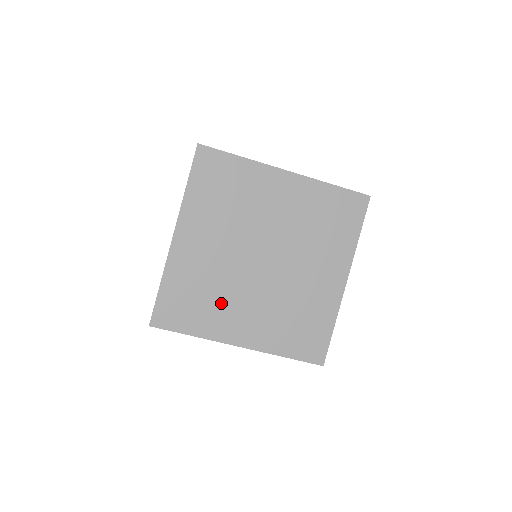
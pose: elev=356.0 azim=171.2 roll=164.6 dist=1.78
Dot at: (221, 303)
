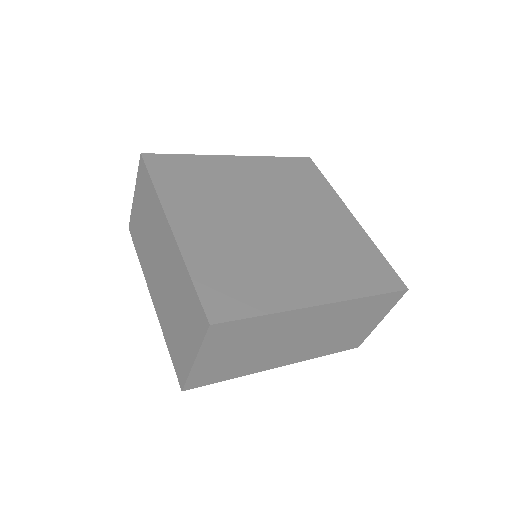
Dot at: (268, 270)
